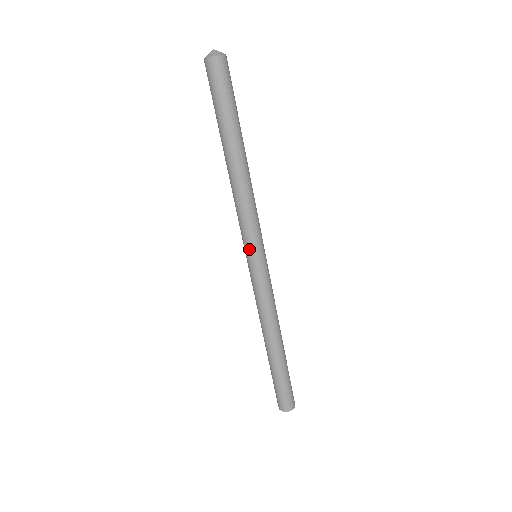
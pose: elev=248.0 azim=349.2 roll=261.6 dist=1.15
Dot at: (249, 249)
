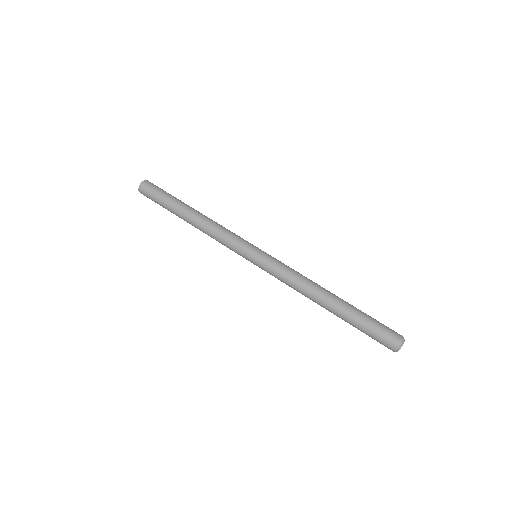
Dot at: (250, 245)
